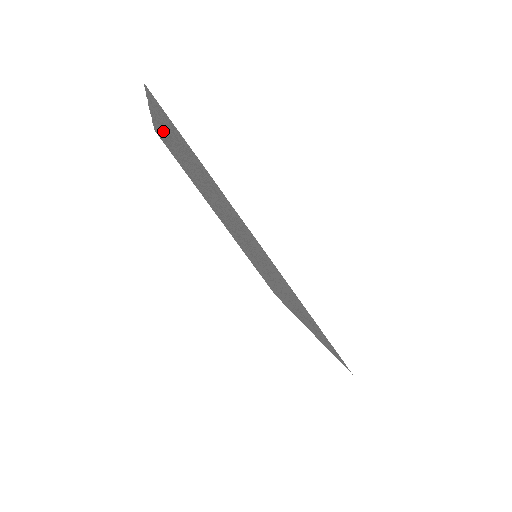
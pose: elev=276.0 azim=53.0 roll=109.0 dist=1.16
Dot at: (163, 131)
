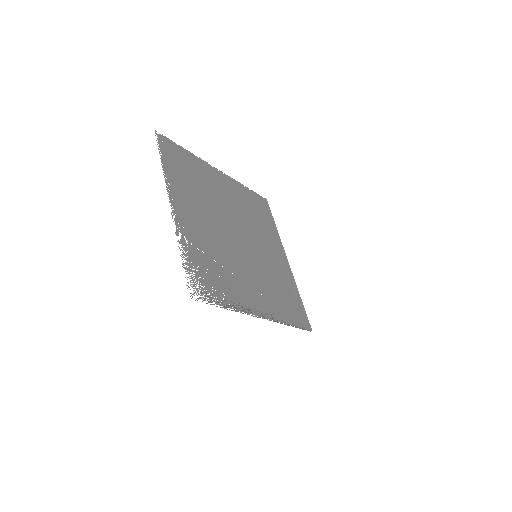
Dot at: (181, 210)
